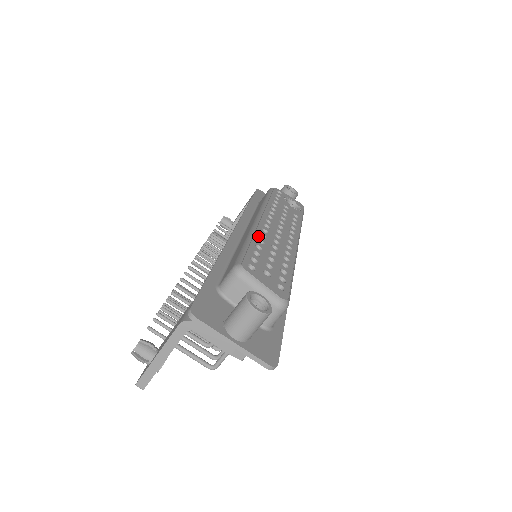
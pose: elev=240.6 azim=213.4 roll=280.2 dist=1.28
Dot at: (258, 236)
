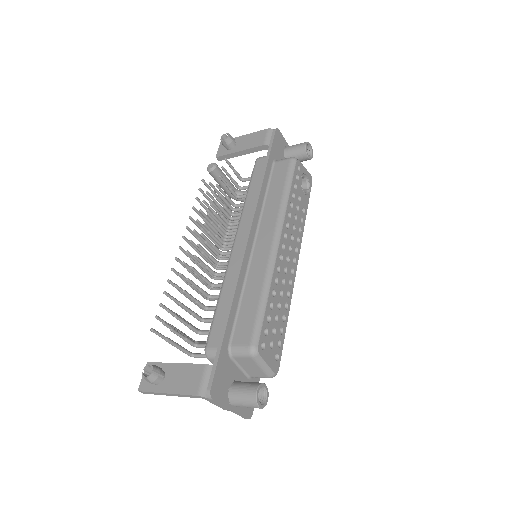
Dot at: (273, 285)
